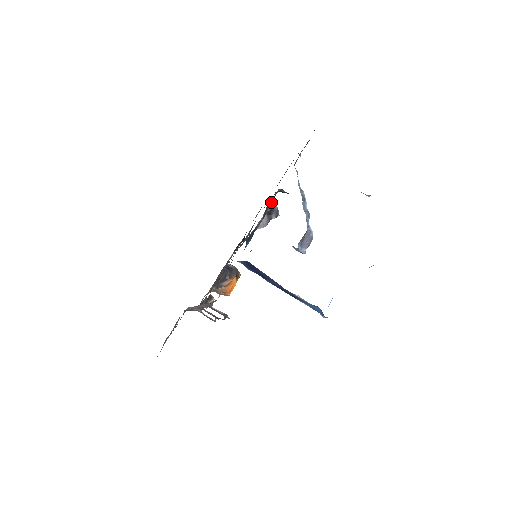
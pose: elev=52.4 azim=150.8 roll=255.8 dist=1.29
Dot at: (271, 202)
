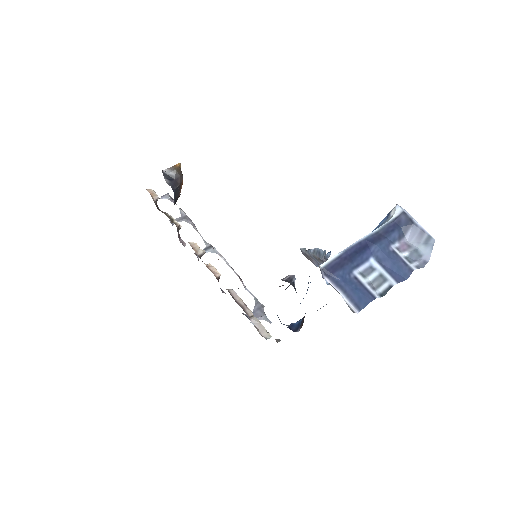
Dot at: occluded
